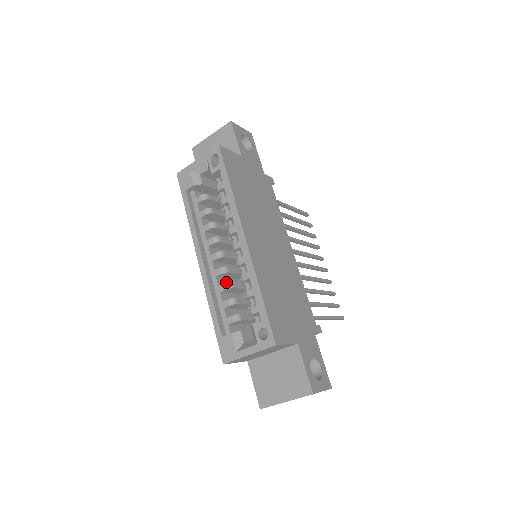
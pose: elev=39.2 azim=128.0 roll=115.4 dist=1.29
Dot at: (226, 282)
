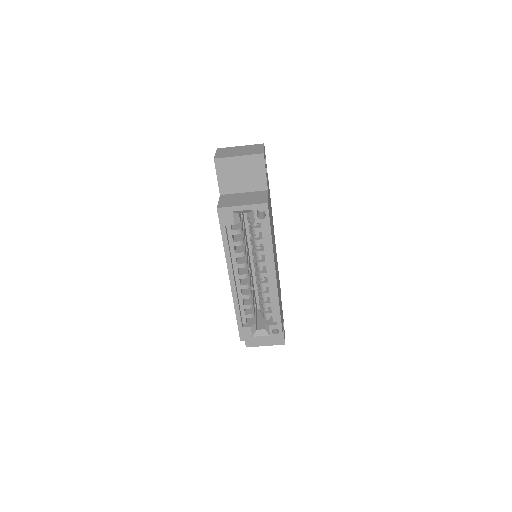
Dot at: (249, 294)
